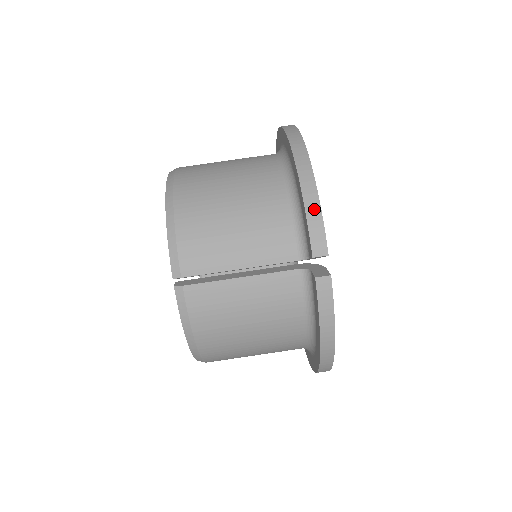
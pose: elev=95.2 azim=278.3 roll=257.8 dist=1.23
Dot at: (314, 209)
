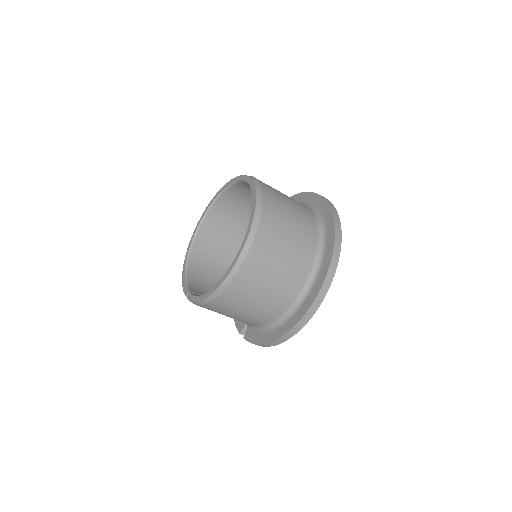
Dot at: (258, 345)
